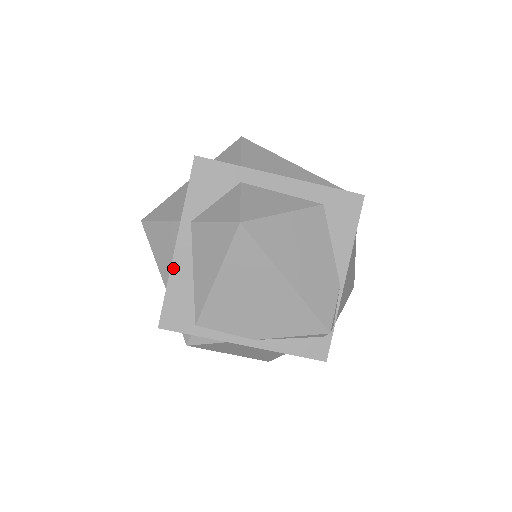
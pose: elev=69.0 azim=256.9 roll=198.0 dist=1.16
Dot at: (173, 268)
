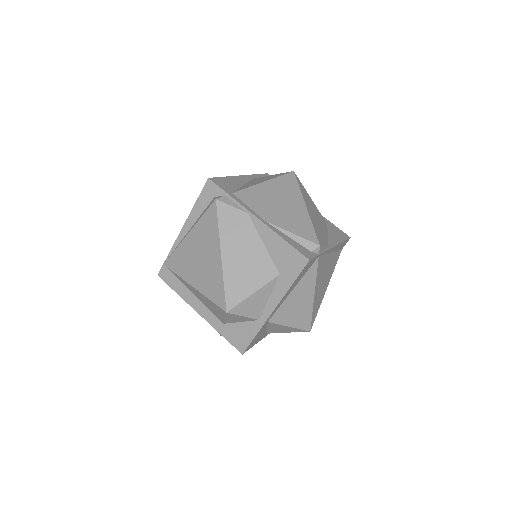
Dot at: (234, 177)
